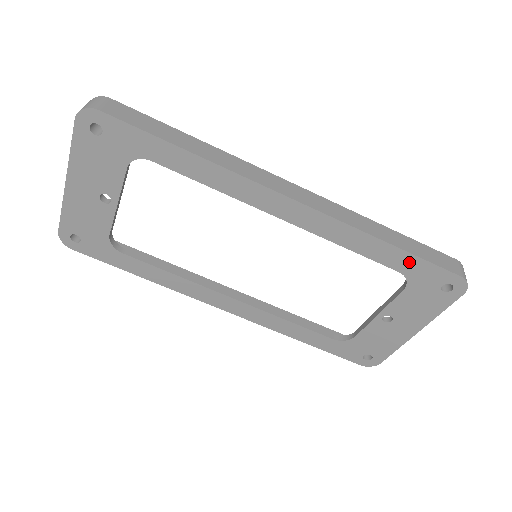
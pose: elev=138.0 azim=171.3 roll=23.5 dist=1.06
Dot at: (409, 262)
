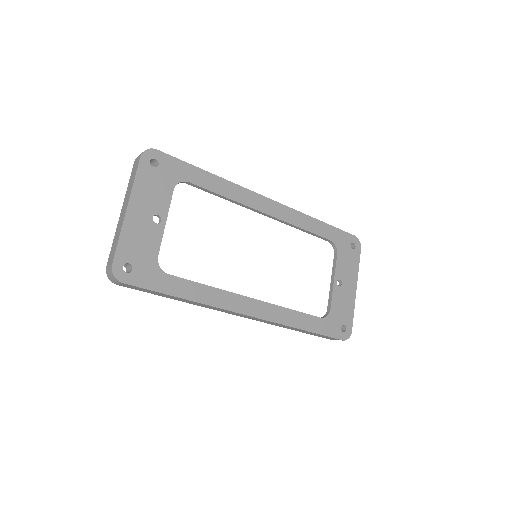
Dot at: (332, 232)
